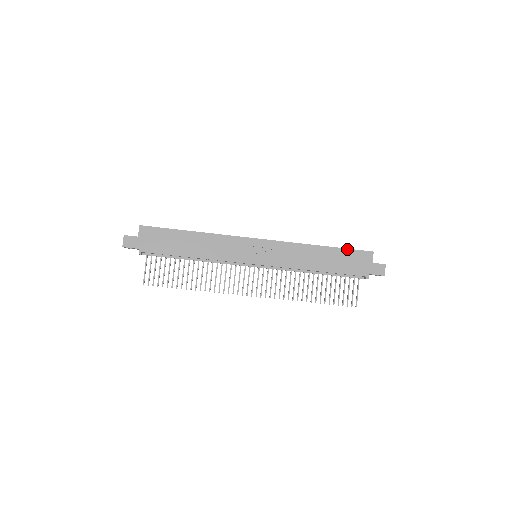
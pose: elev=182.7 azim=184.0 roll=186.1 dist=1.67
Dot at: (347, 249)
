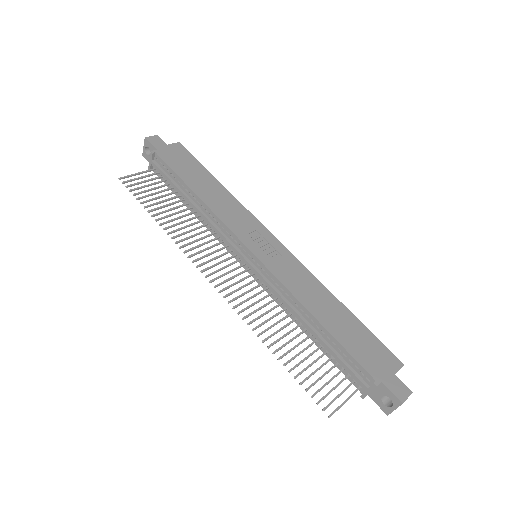
Dot at: (371, 332)
